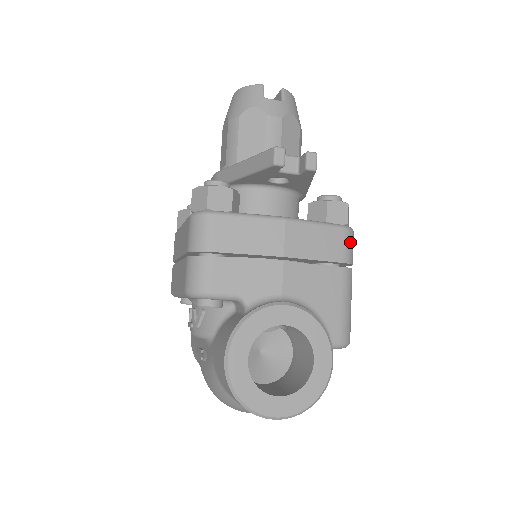
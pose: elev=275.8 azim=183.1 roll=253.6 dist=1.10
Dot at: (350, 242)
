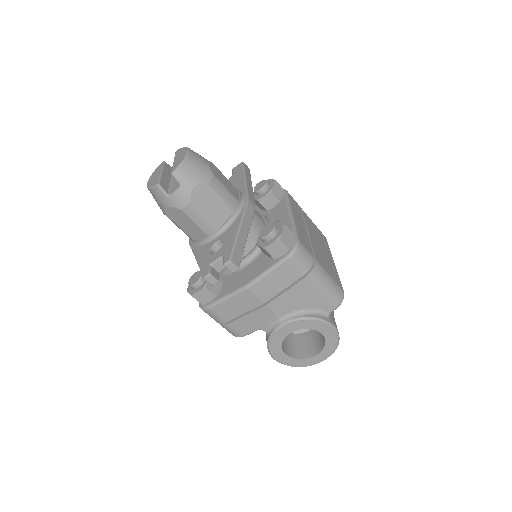
Dot at: (299, 260)
